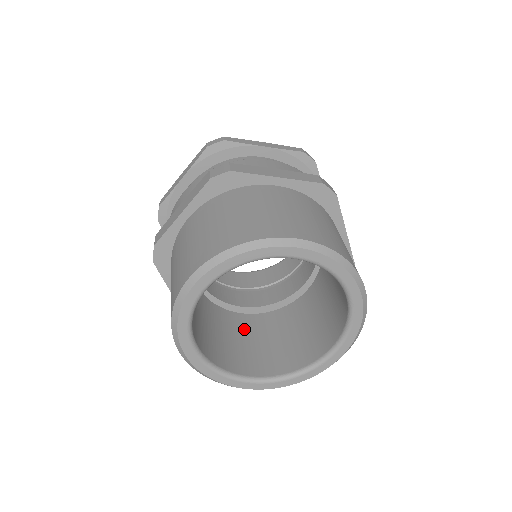
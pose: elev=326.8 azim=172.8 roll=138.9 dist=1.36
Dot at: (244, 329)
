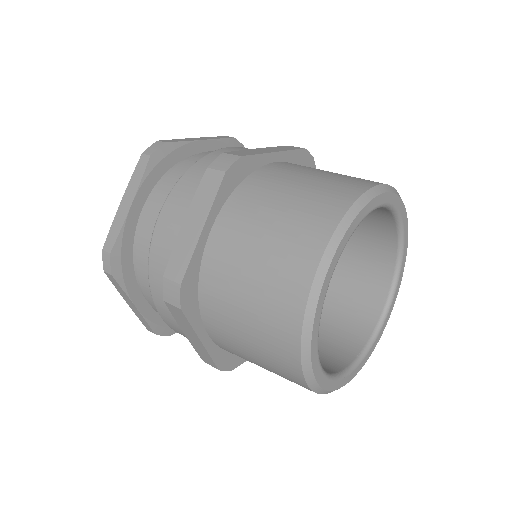
Dot at: occluded
